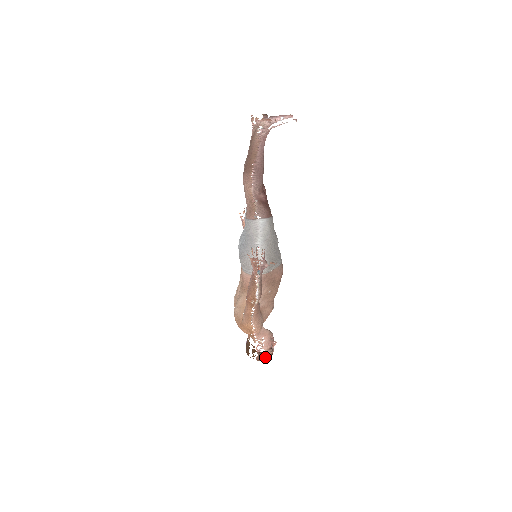
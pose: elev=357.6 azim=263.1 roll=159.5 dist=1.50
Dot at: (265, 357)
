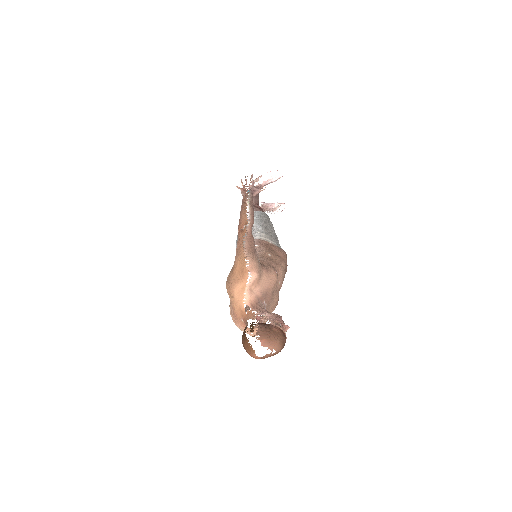
Dot at: (270, 330)
